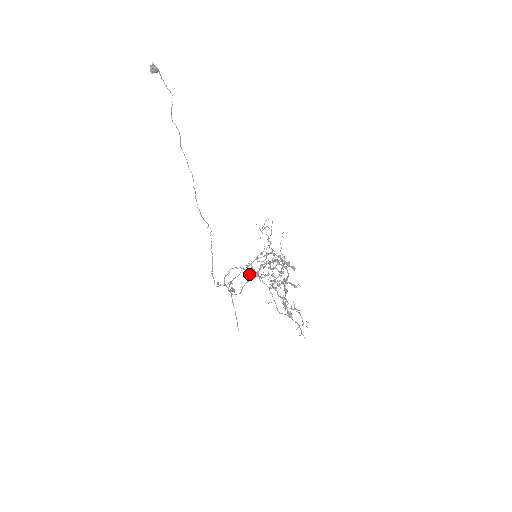
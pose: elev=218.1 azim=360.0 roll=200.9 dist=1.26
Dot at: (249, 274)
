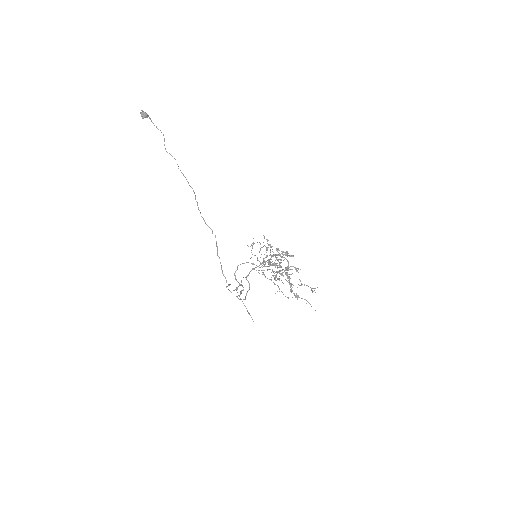
Dot at: (249, 283)
